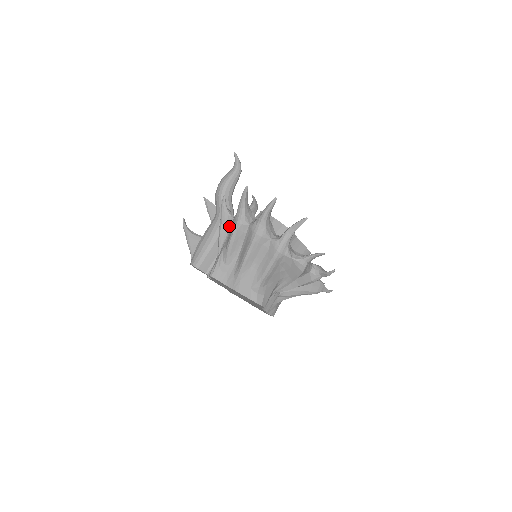
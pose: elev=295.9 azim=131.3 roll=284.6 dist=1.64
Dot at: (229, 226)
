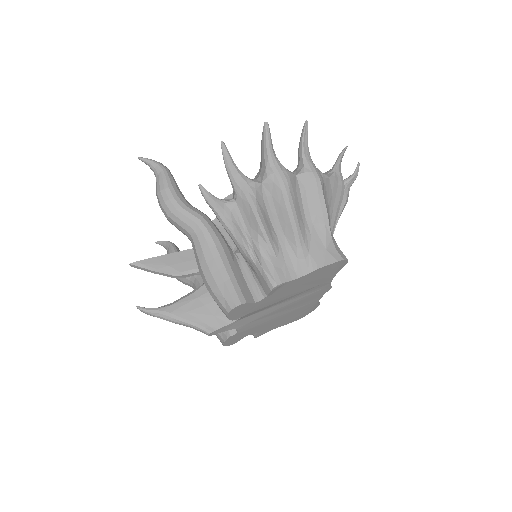
Dot at: (237, 213)
